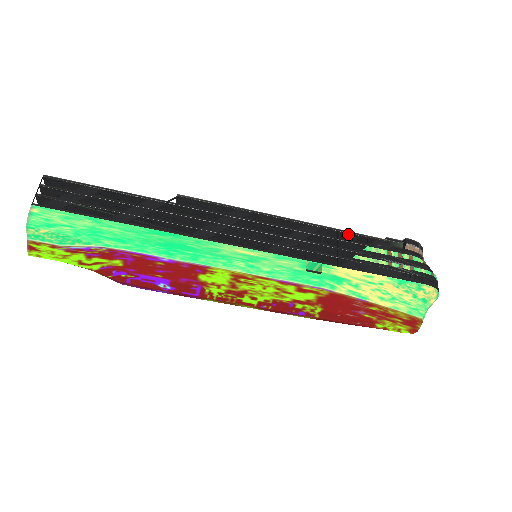
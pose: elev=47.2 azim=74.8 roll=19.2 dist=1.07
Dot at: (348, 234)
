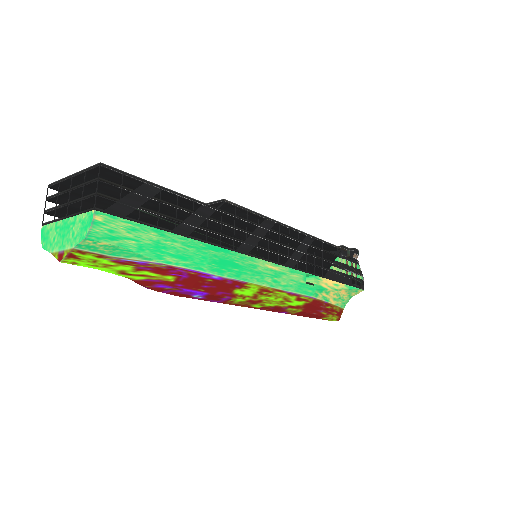
Dot at: (327, 244)
